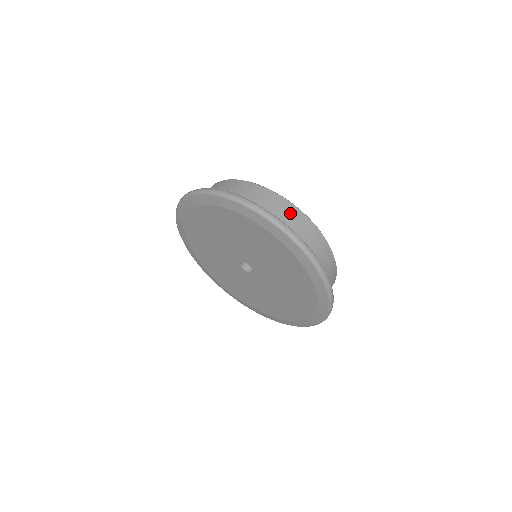
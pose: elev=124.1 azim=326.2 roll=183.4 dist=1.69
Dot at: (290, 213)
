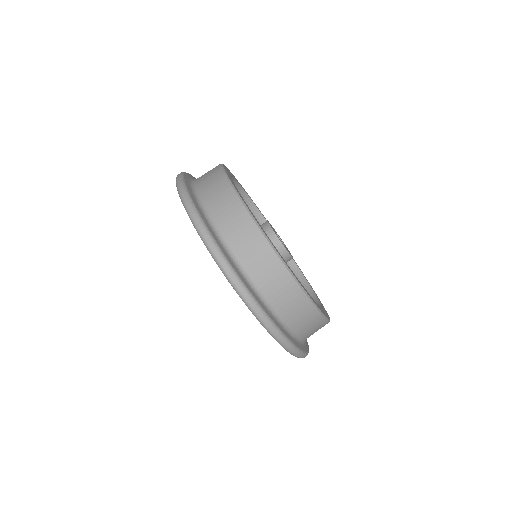
Dot at: (313, 324)
